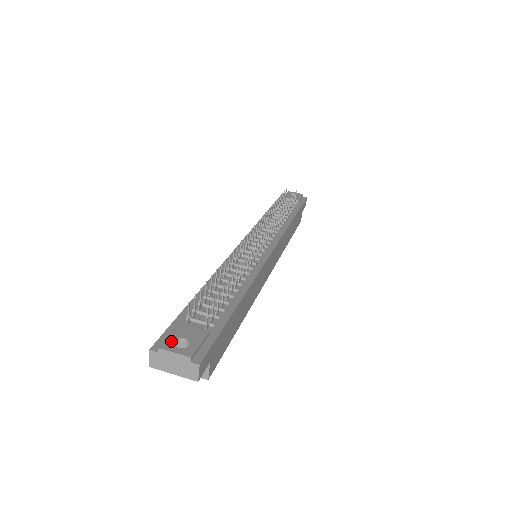
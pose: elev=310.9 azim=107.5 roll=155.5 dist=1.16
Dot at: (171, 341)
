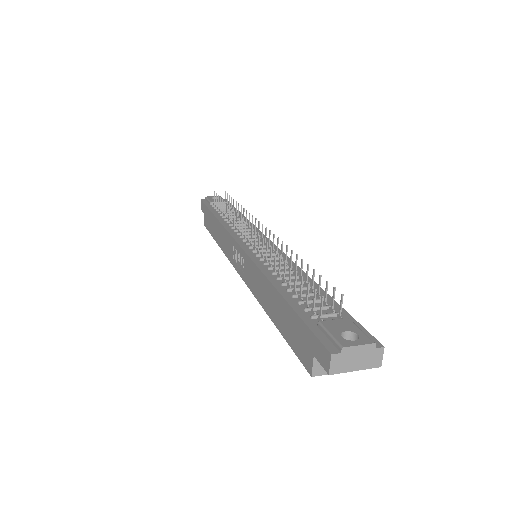
Dot at: (341, 338)
